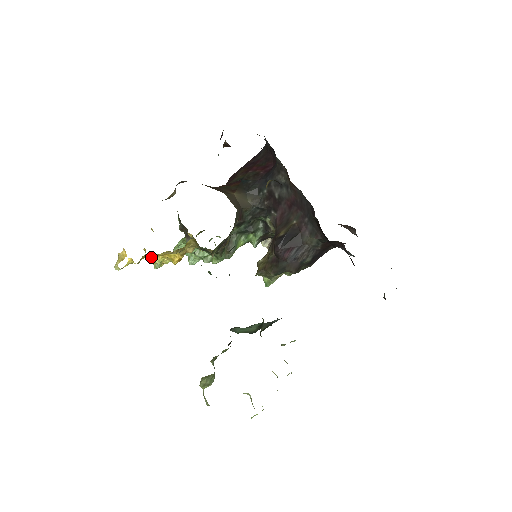
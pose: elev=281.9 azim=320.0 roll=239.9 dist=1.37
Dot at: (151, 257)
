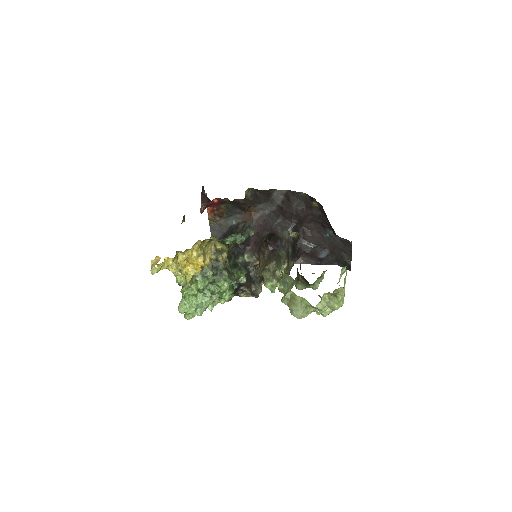
Dot at: (177, 271)
